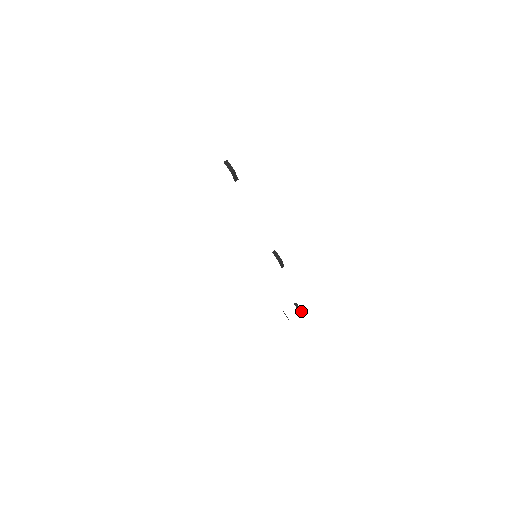
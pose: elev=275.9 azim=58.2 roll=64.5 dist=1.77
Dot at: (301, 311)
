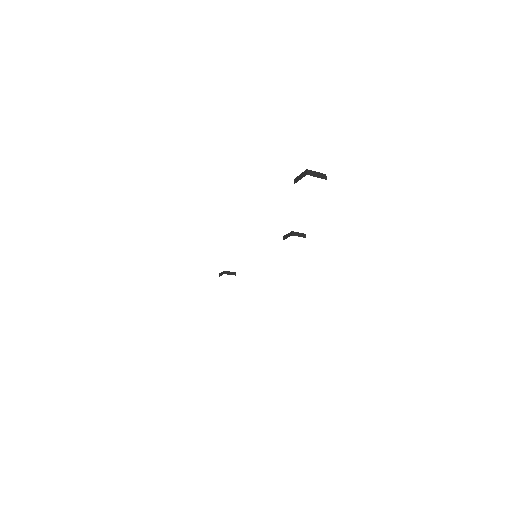
Dot at: (235, 273)
